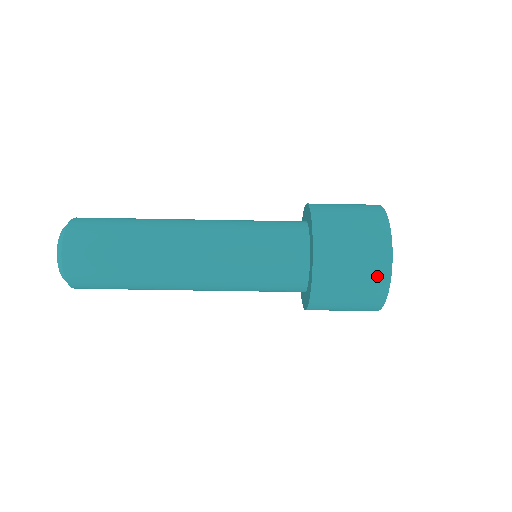
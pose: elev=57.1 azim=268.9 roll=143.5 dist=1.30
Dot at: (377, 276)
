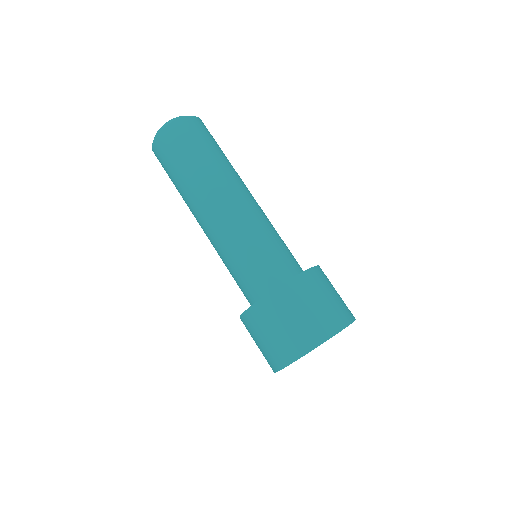
Dot at: (291, 348)
